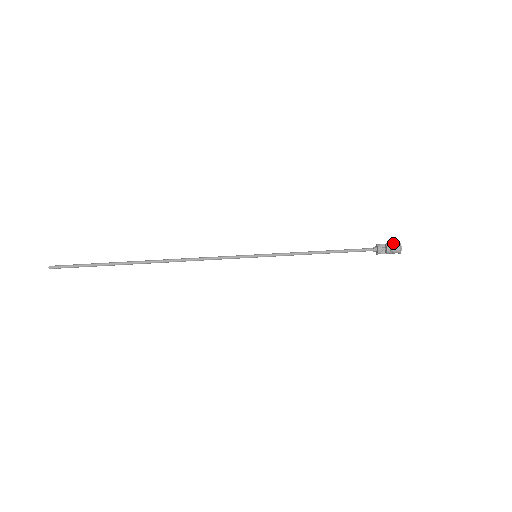
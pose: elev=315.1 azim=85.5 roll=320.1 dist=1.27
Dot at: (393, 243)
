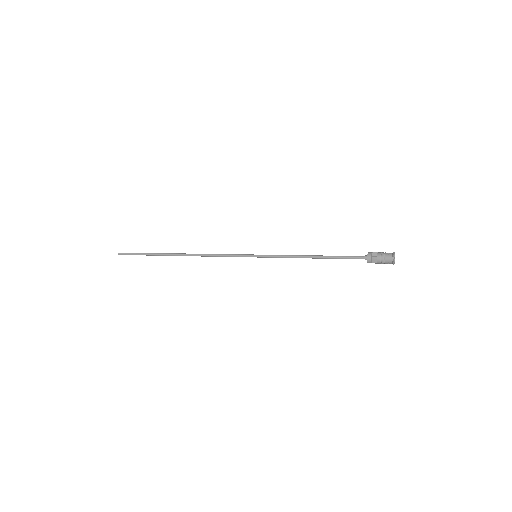
Dot at: occluded
